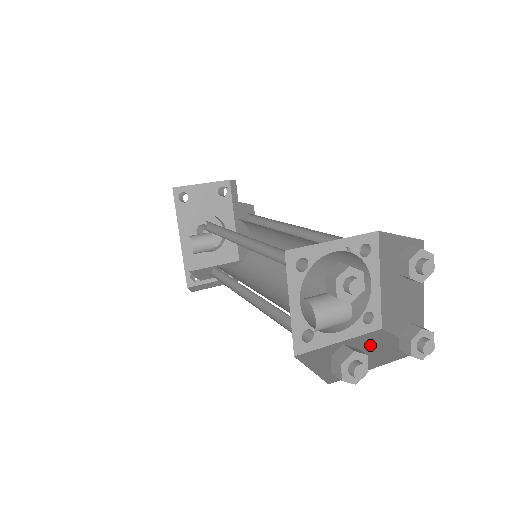
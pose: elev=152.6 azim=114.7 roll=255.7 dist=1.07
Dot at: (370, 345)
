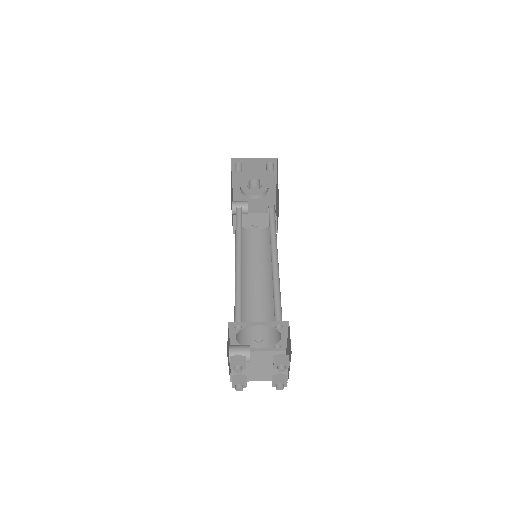
Dot at: (269, 362)
